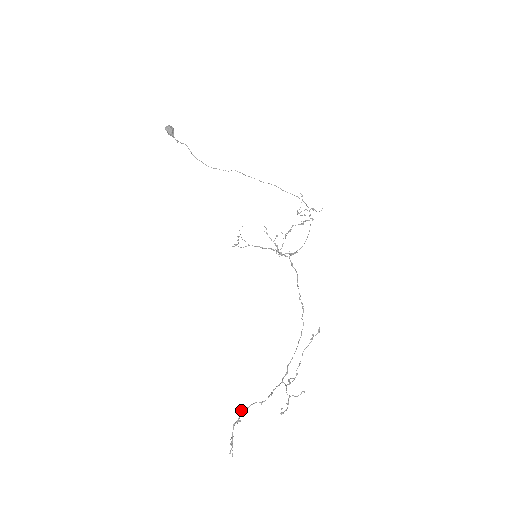
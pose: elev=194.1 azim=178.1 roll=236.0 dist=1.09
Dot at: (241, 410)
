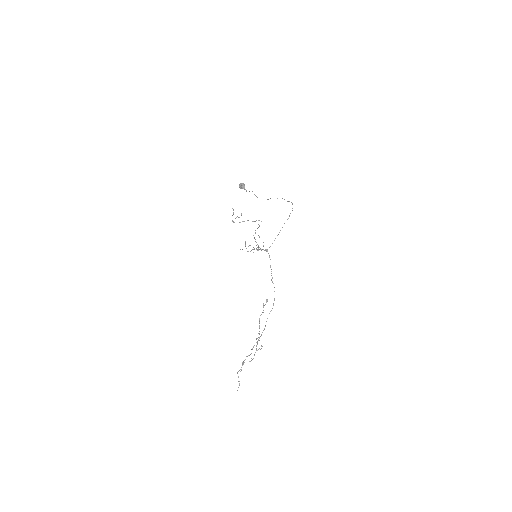
Dot at: (243, 362)
